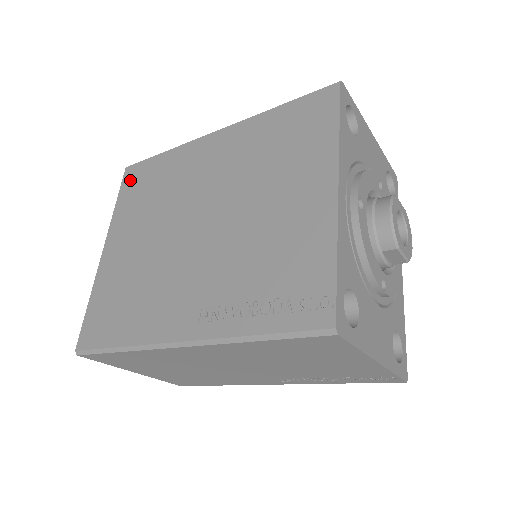
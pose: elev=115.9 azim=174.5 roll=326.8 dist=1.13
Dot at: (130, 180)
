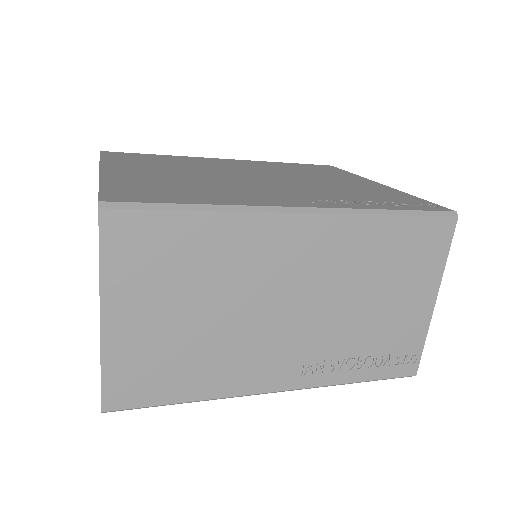
Dot at: (116, 155)
